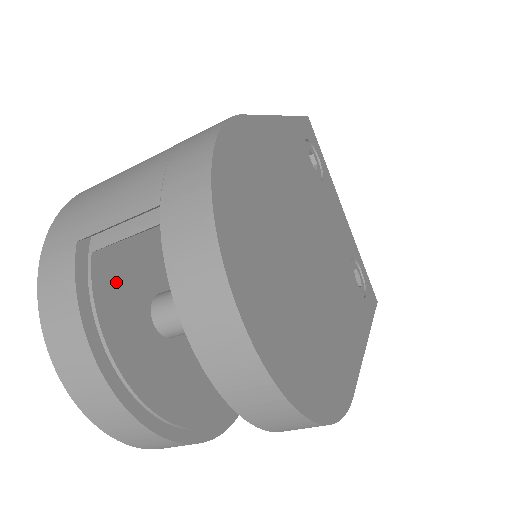
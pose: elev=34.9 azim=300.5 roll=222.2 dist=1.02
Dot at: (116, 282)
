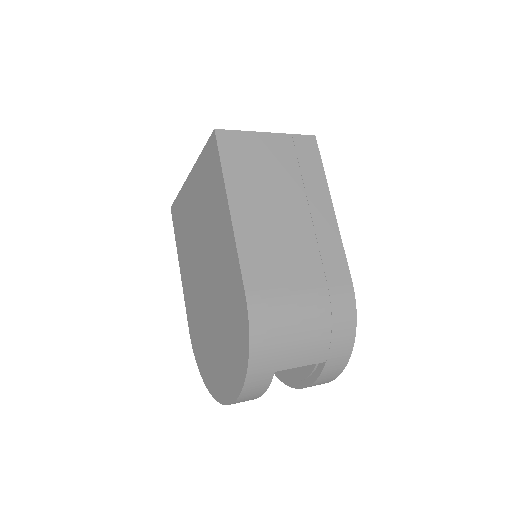
Dot at: occluded
